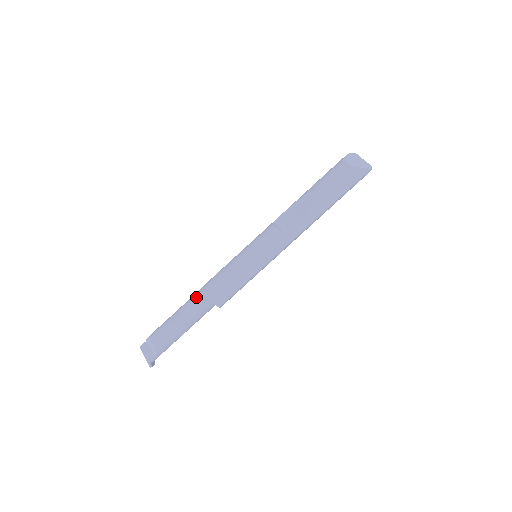
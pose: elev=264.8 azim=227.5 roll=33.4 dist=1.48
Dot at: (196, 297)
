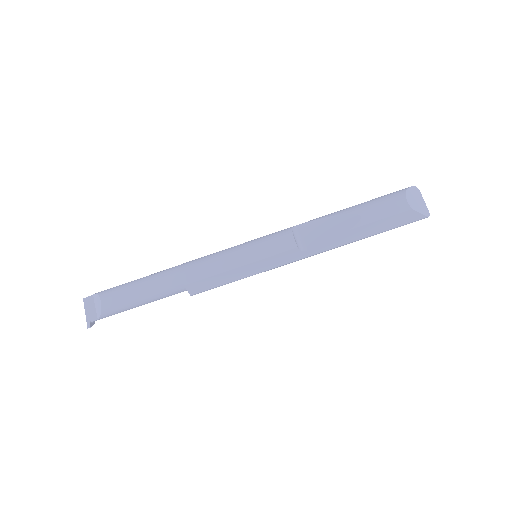
Dot at: (170, 275)
